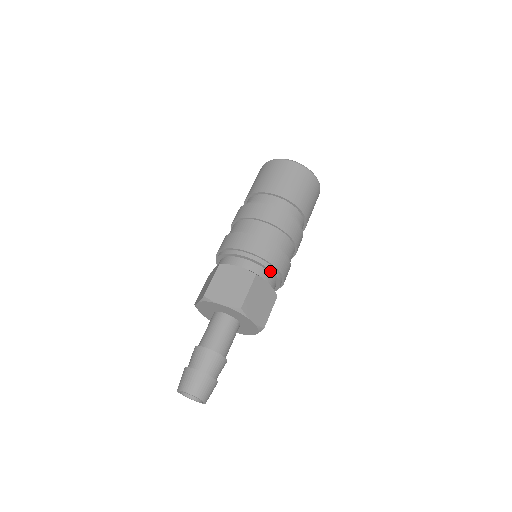
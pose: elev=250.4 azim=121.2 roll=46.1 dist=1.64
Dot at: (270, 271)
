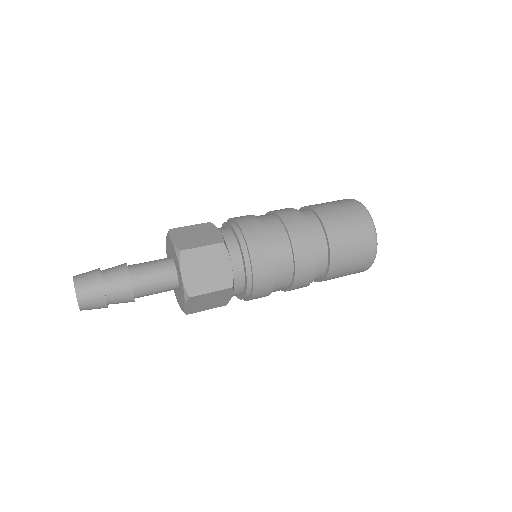
Dot at: (245, 292)
